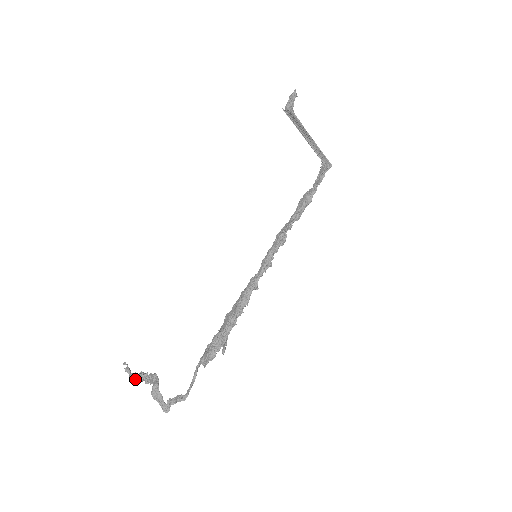
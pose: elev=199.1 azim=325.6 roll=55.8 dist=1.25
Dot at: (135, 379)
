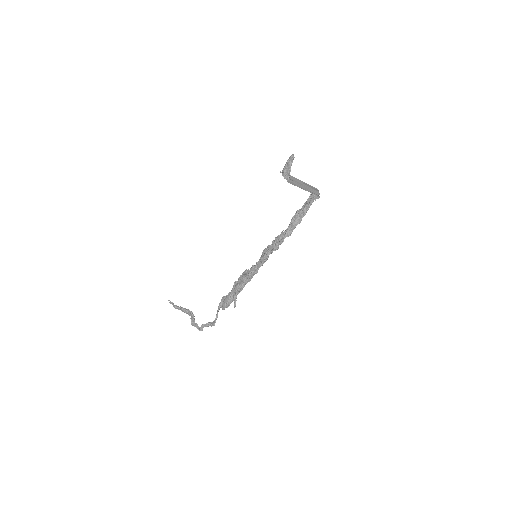
Dot at: (178, 309)
